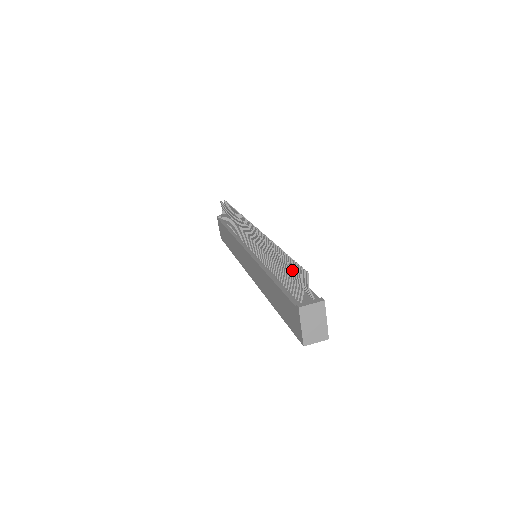
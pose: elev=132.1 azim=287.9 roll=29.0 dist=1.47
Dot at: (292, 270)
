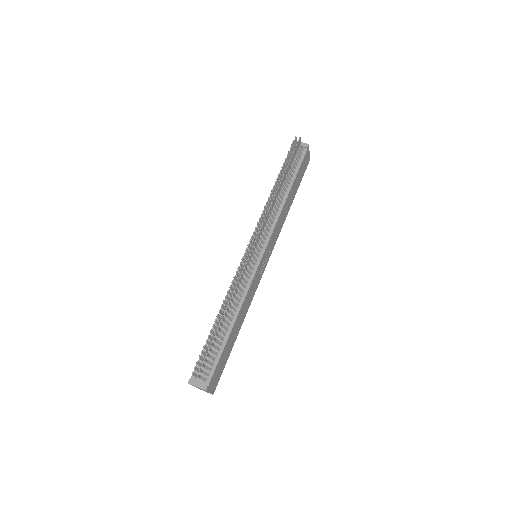
Dot at: (199, 358)
